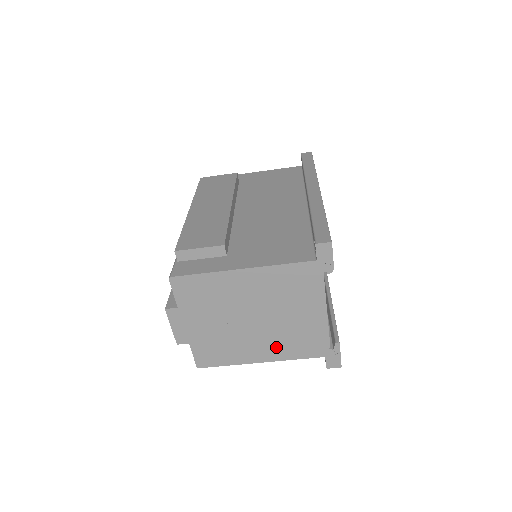
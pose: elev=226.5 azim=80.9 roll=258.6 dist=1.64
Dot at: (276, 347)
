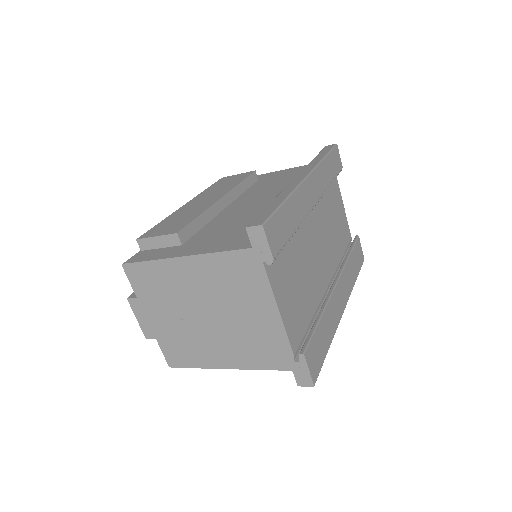
Dot at: (237, 352)
